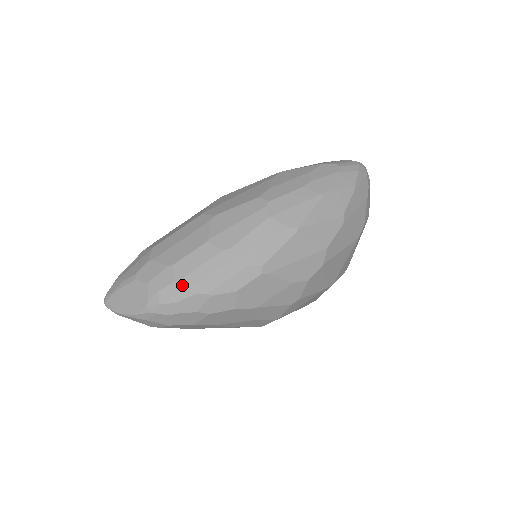
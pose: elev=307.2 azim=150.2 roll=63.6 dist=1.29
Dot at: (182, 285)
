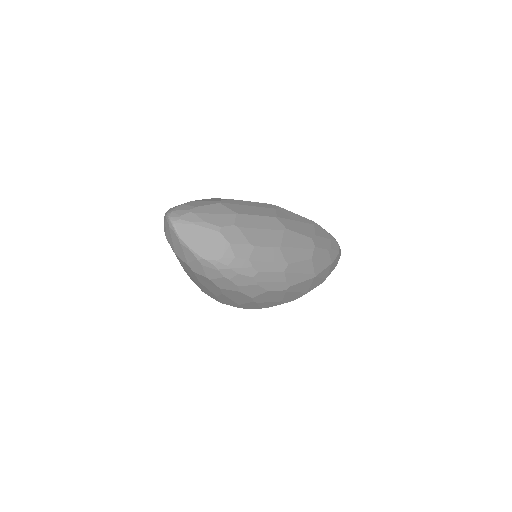
Dot at: (252, 266)
